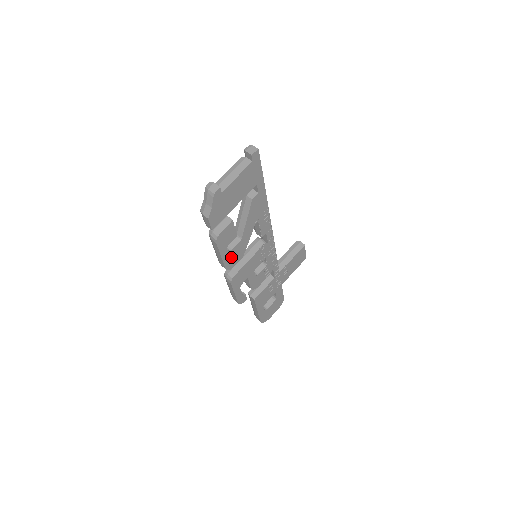
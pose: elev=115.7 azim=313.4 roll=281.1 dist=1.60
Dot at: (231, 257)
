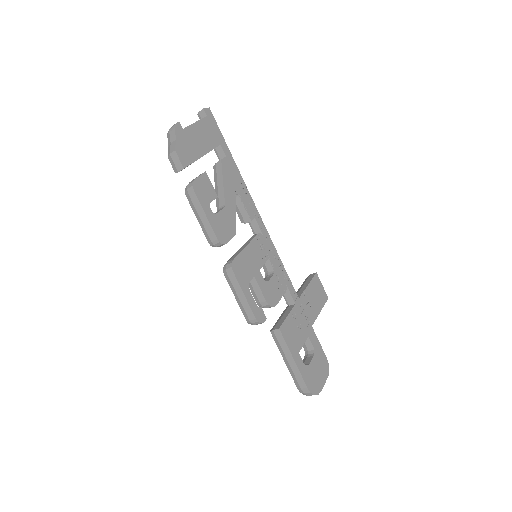
Dot at: (219, 225)
